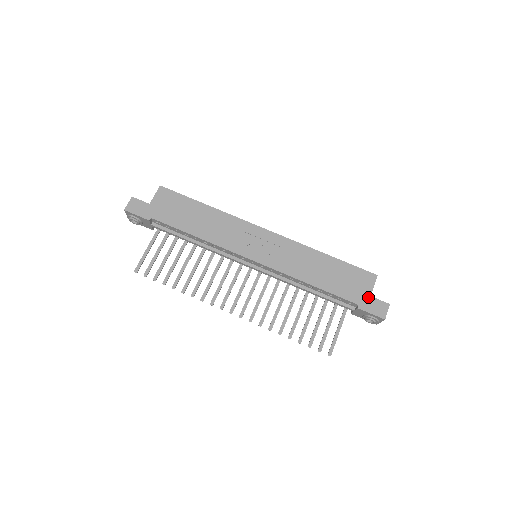
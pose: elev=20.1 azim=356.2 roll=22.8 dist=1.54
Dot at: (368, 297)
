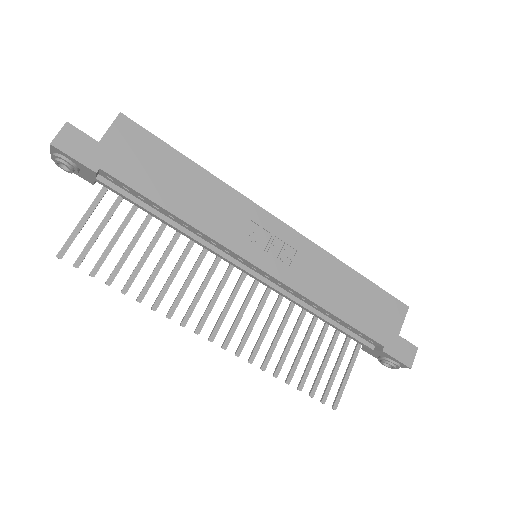
Dot at: (396, 336)
